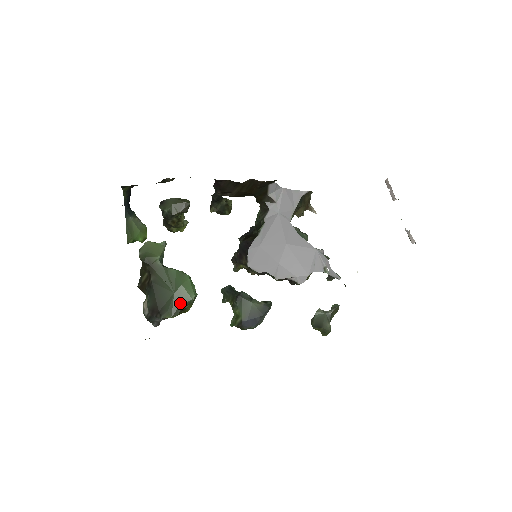
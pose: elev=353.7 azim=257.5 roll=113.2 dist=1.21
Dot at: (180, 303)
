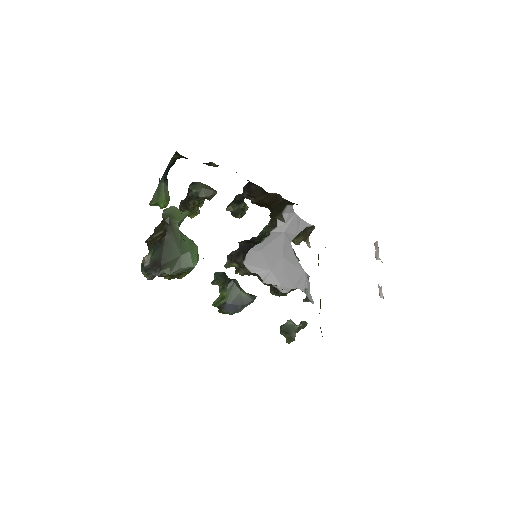
Dot at: (182, 266)
